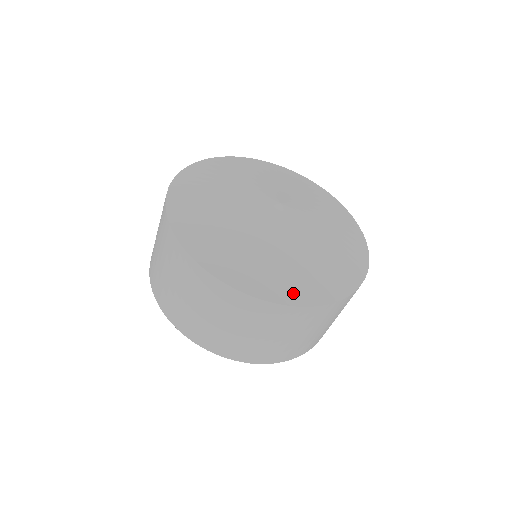
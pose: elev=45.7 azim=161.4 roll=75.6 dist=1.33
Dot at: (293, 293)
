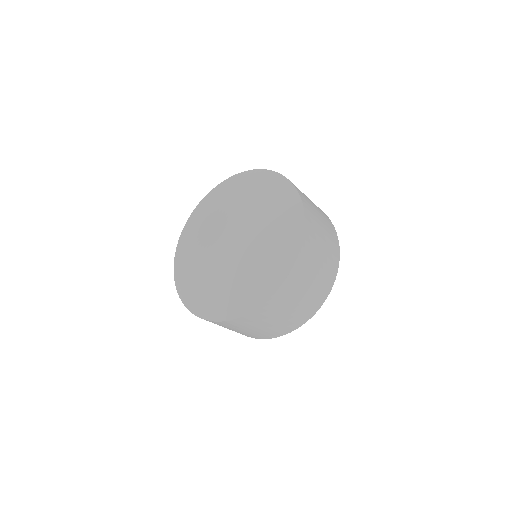
Dot at: (188, 298)
